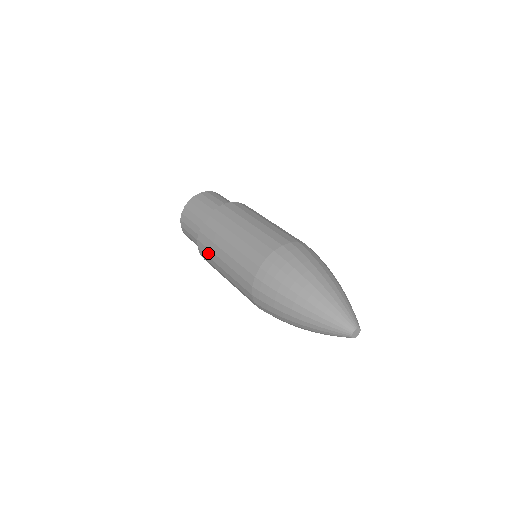
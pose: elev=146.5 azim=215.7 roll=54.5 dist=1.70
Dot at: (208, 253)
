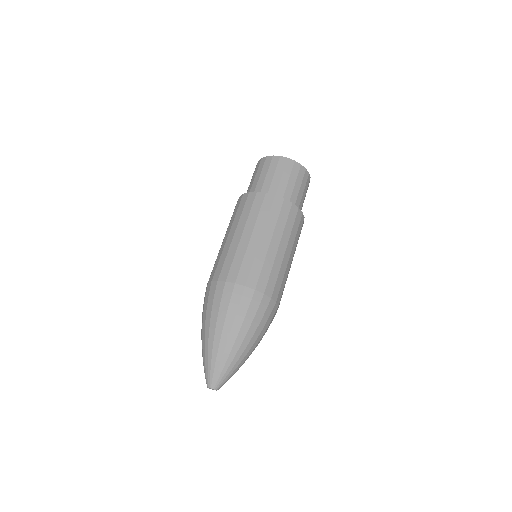
Dot at: (239, 211)
